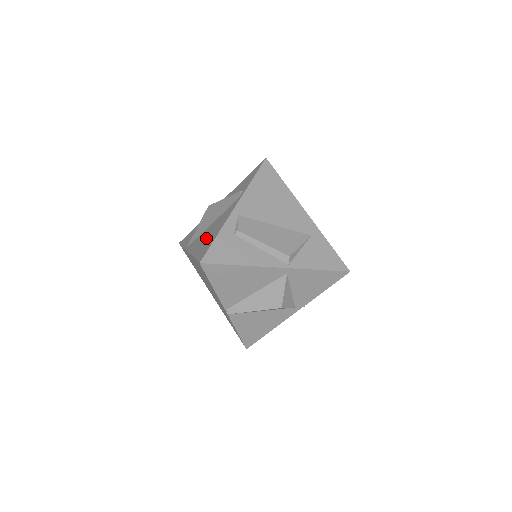
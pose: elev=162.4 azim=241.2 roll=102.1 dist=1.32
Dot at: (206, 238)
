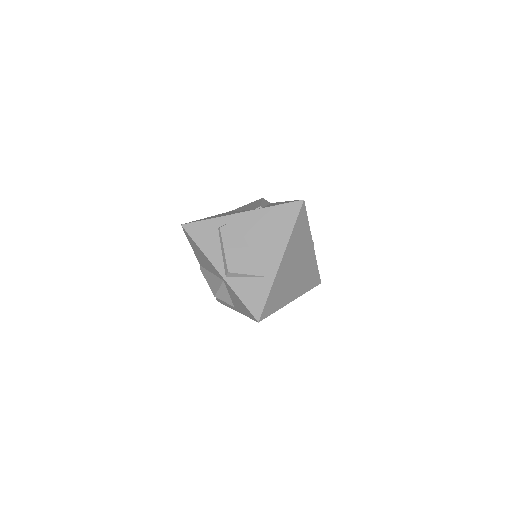
Dot at: (218, 215)
